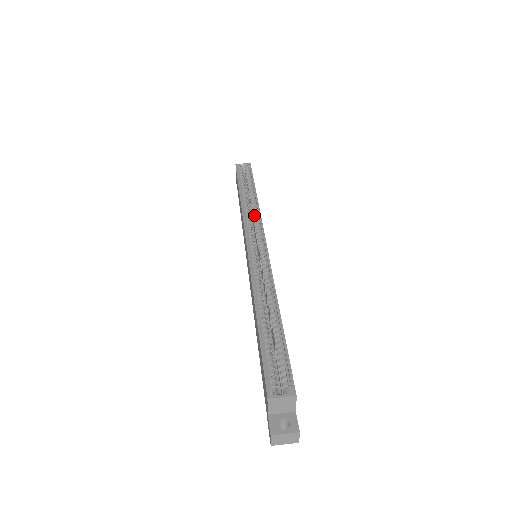
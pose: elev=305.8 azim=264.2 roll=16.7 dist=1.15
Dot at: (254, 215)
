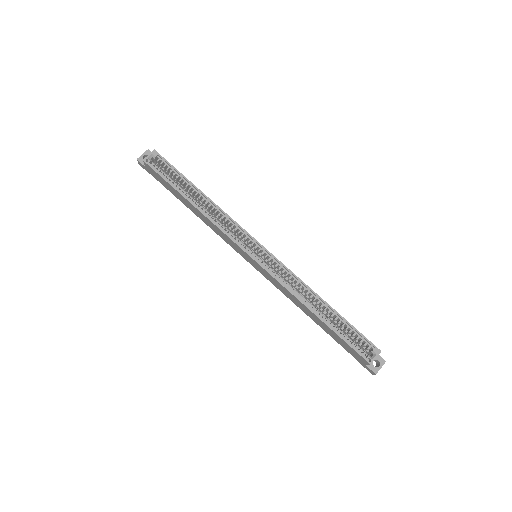
Dot at: (225, 220)
